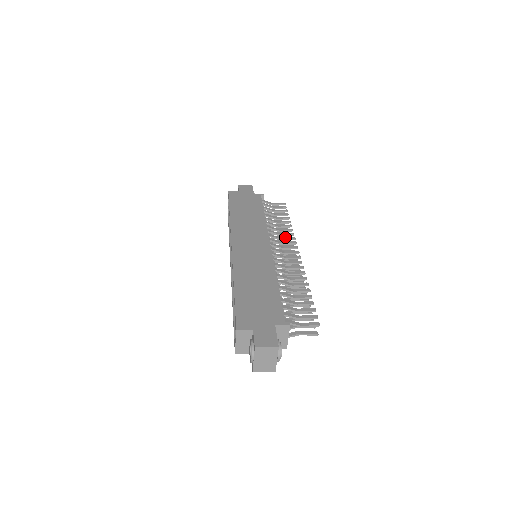
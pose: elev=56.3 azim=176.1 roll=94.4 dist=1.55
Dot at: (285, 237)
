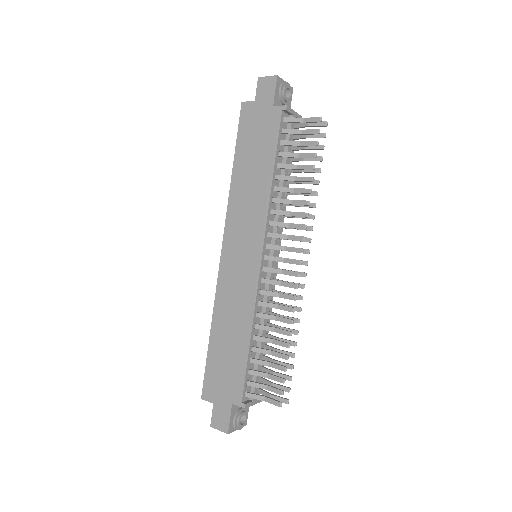
Dot at: (293, 223)
